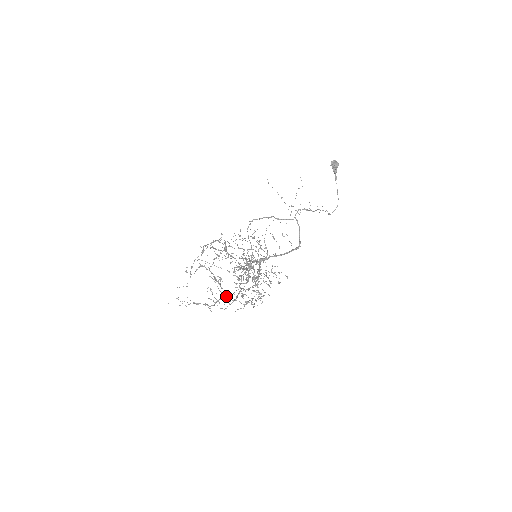
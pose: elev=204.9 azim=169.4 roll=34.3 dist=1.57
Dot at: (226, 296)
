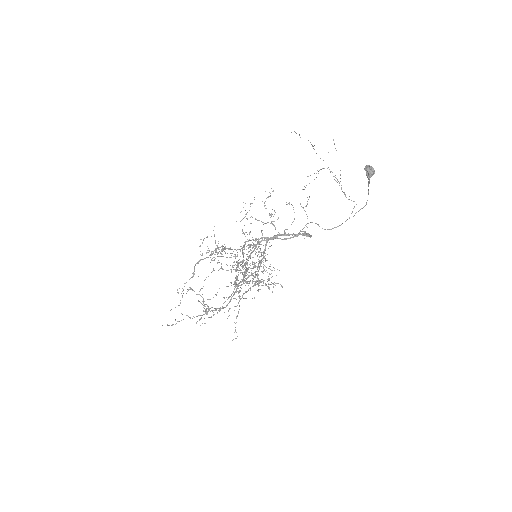
Dot at: occluded
